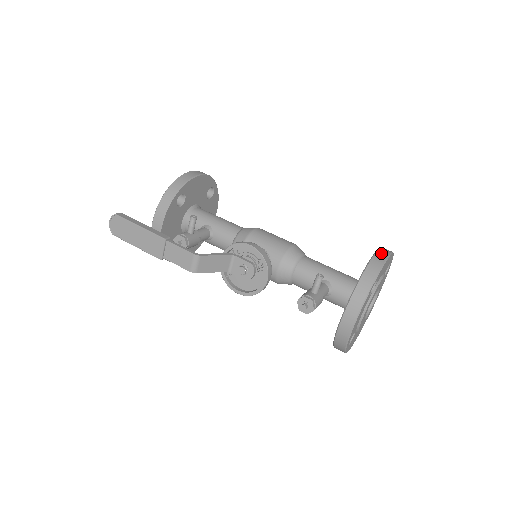
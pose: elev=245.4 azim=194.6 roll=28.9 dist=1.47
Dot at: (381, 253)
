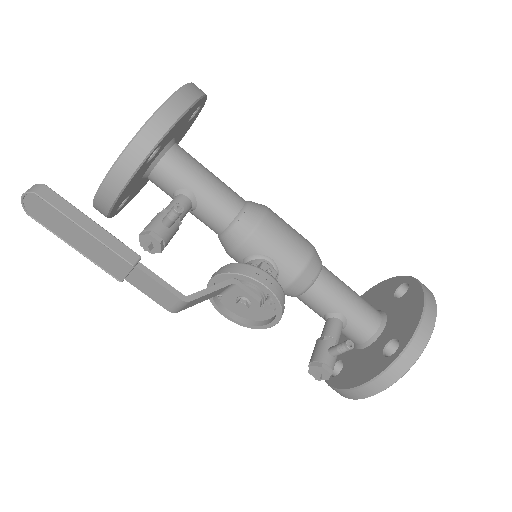
Dot at: (429, 317)
